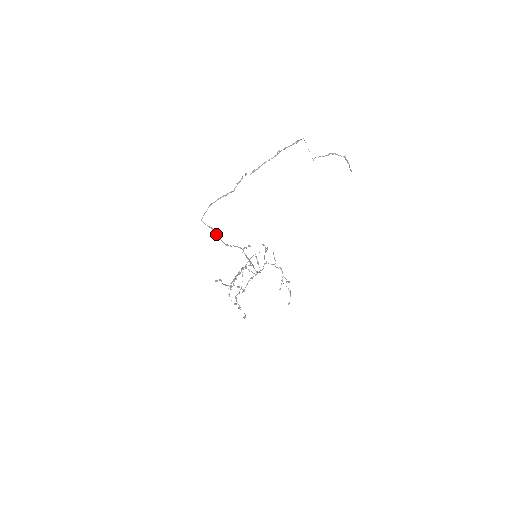
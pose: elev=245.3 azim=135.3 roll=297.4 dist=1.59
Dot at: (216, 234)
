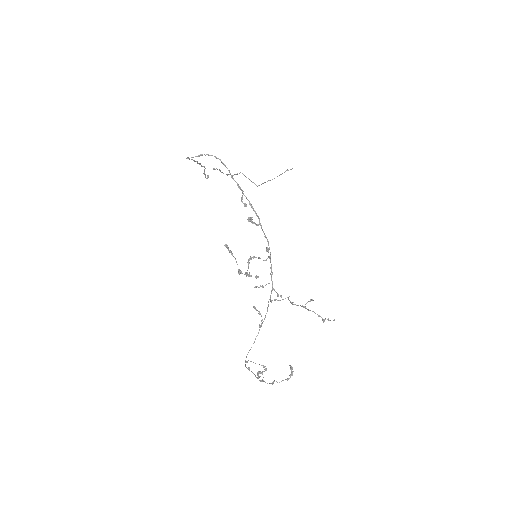
Dot at: (209, 155)
